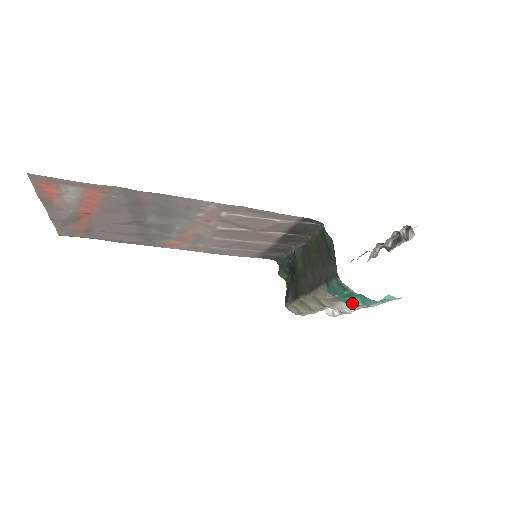
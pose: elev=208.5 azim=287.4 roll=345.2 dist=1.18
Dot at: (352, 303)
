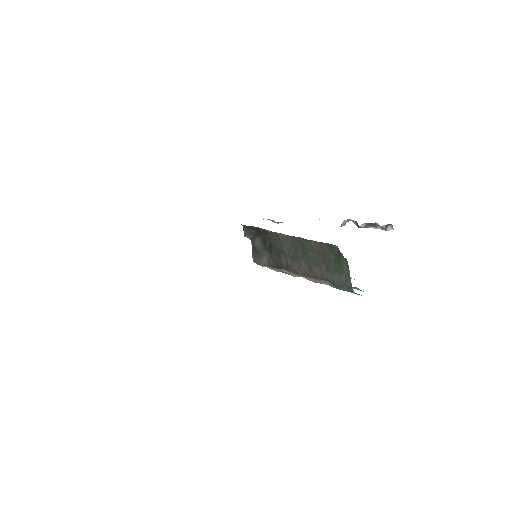
Dot at: occluded
